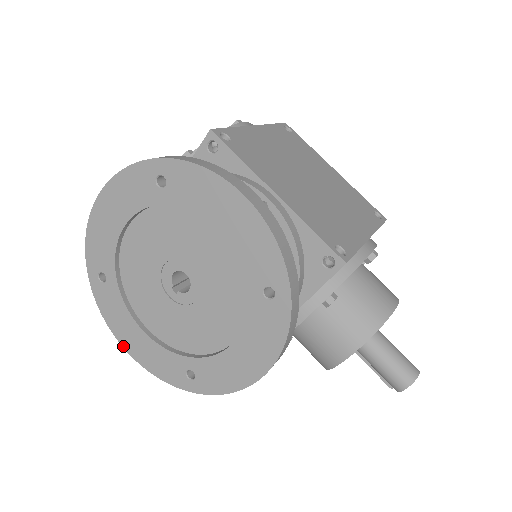
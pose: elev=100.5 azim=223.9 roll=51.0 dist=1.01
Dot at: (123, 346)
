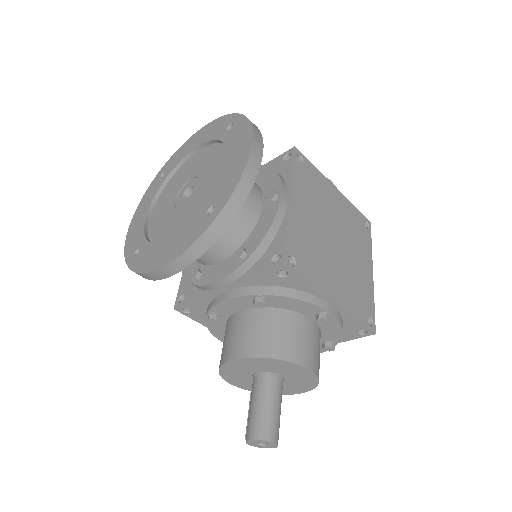
Dot at: (132, 221)
